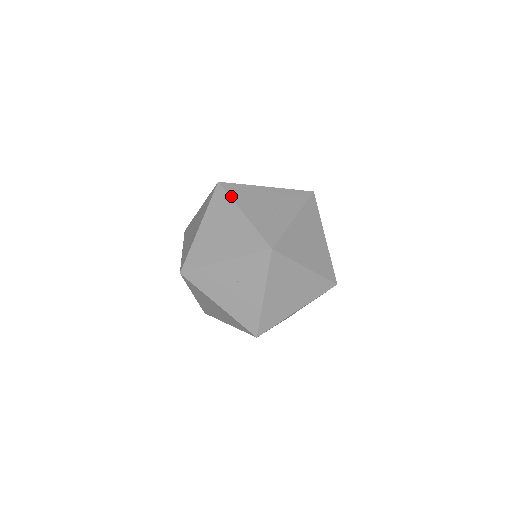
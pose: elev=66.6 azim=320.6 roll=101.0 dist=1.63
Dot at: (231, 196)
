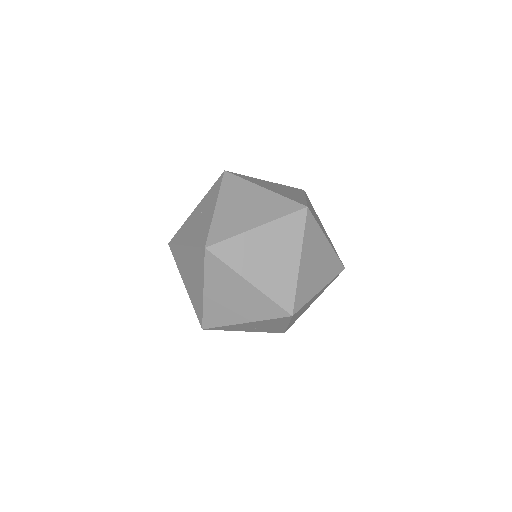
Dot at: occluded
